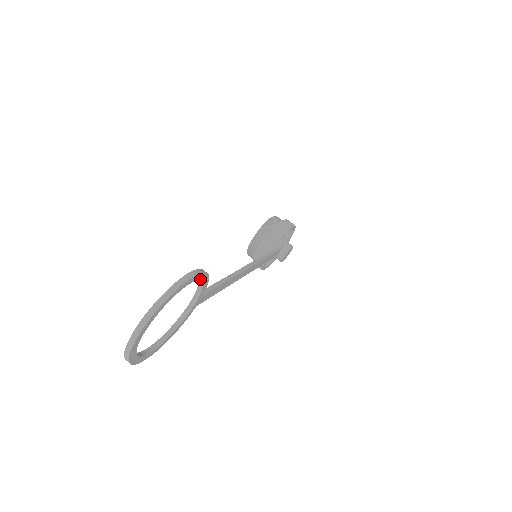
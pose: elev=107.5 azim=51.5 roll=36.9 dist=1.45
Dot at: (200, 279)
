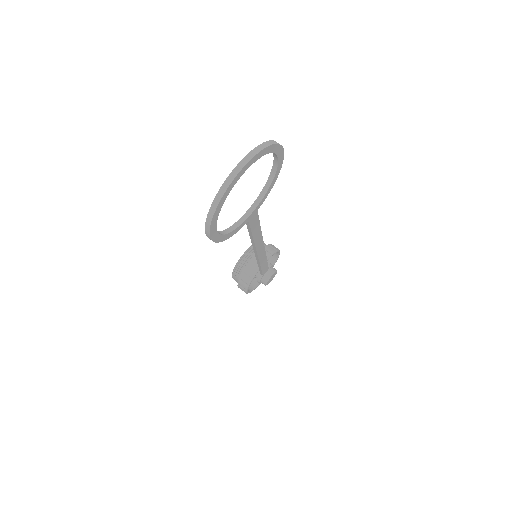
Dot at: (277, 169)
